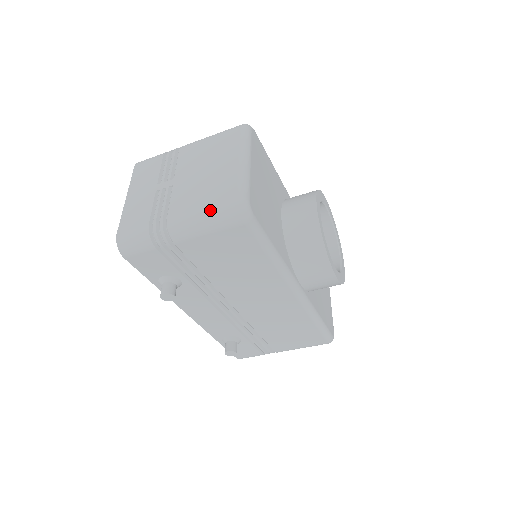
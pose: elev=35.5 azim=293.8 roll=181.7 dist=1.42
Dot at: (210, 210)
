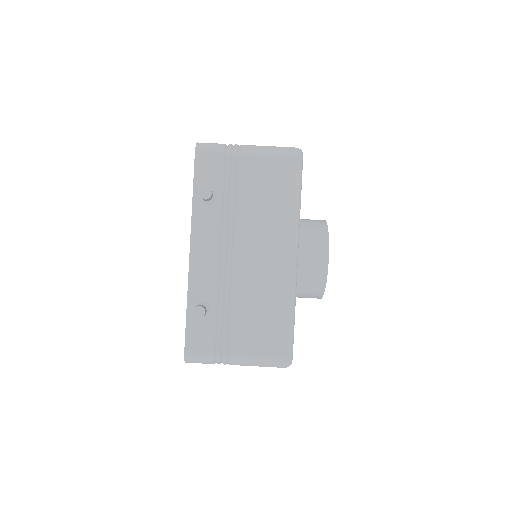
Dot at: occluded
